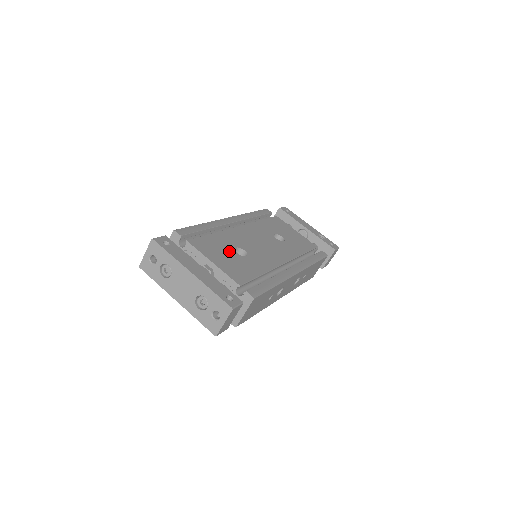
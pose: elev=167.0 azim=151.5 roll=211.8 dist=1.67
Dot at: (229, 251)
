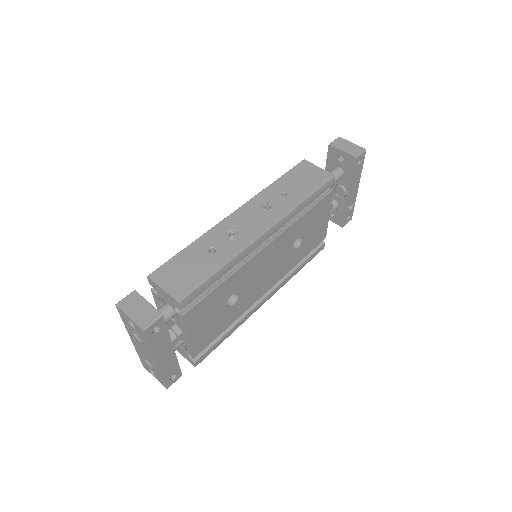
Dot at: (220, 307)
